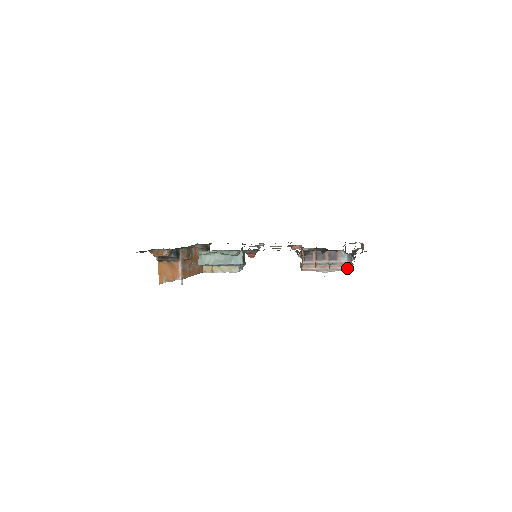
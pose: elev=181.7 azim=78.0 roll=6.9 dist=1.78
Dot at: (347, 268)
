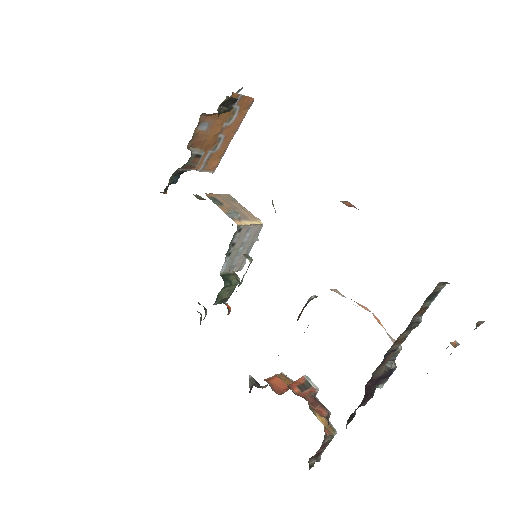
Dot at: occluded
